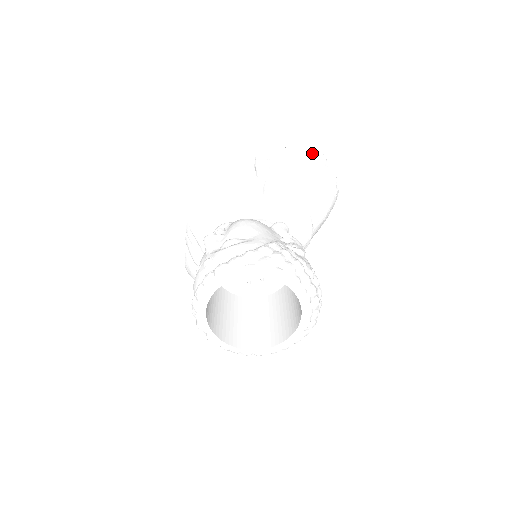
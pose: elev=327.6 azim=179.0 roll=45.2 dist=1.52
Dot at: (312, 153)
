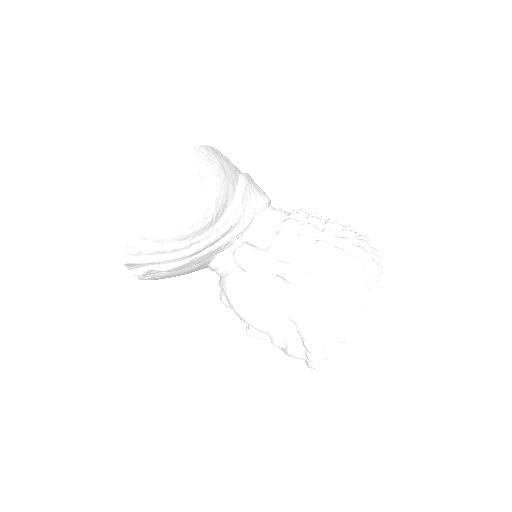
Dot at: (138, 230)
